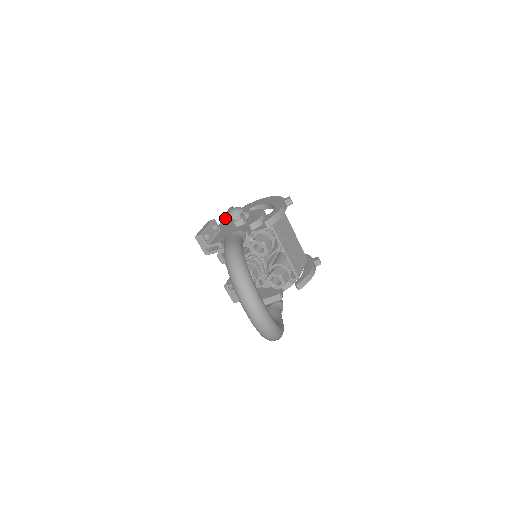
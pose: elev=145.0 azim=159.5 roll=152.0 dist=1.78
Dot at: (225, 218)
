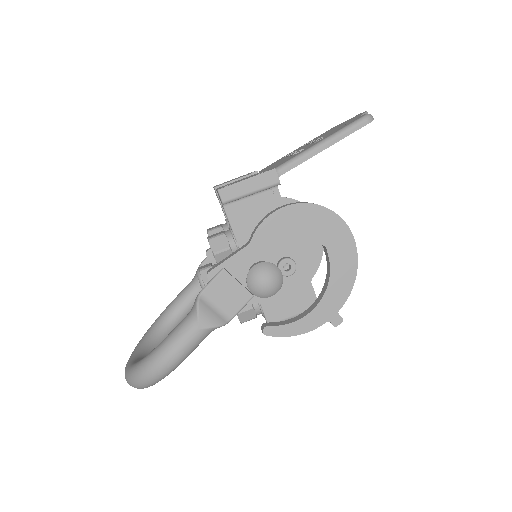
Dot at: (321, 151)
